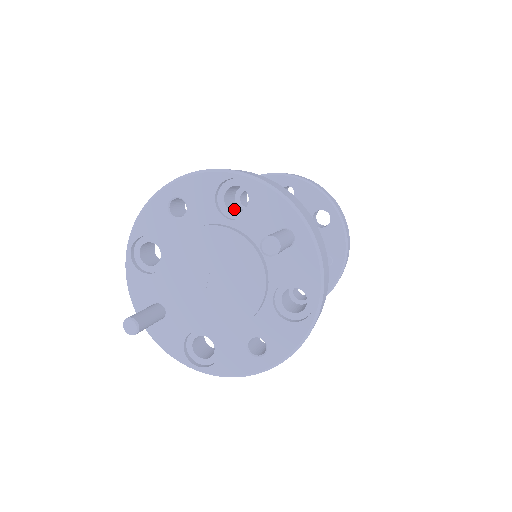
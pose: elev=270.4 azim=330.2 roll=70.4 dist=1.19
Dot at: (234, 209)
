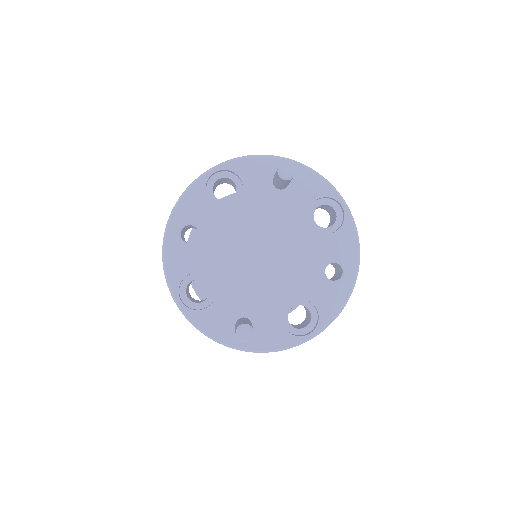
Dot at: occluded
